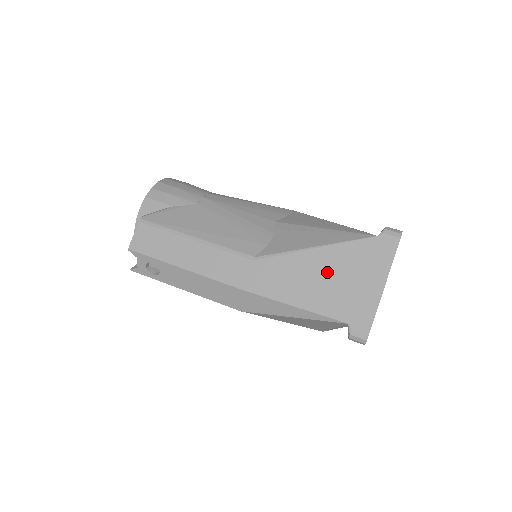
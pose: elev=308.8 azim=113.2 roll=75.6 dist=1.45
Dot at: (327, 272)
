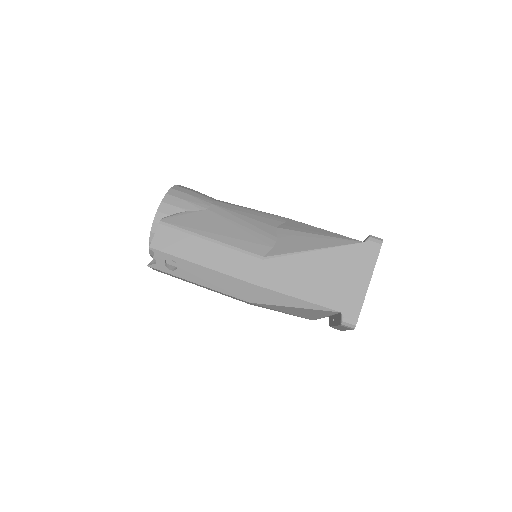
Dot at: (324, 270)
